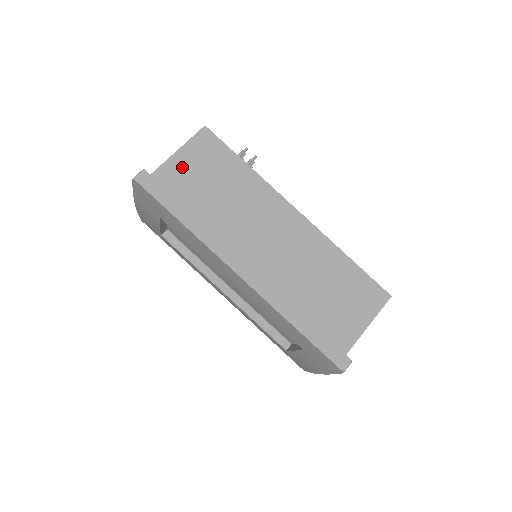
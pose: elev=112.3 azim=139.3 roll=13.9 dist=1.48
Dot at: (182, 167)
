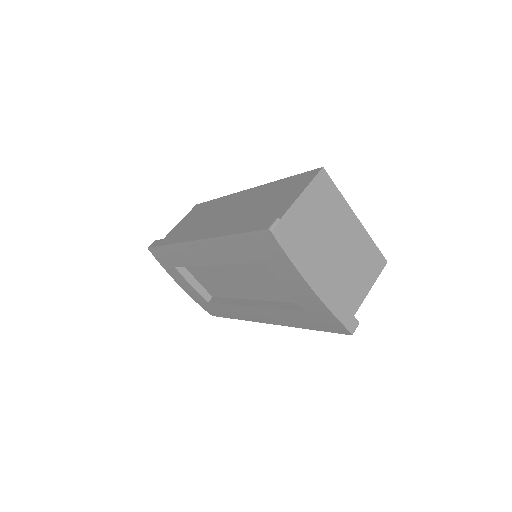
Dot at: (178, 227)
